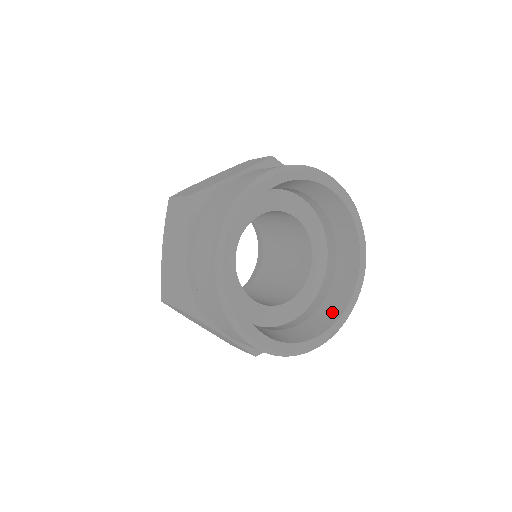
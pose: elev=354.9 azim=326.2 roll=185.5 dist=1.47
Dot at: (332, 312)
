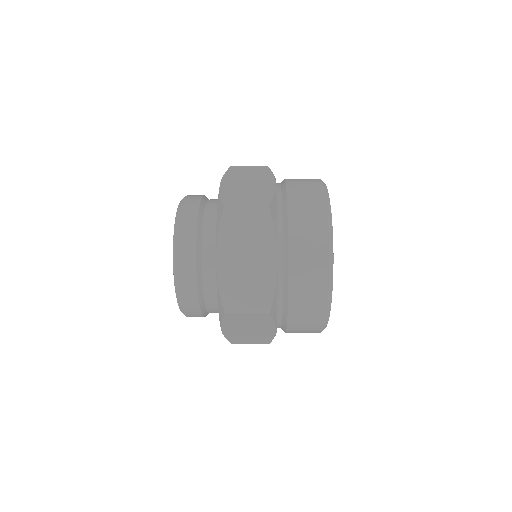
Dot at: occluded
